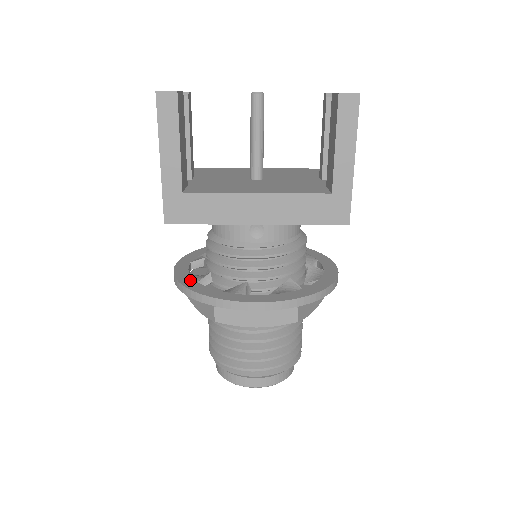
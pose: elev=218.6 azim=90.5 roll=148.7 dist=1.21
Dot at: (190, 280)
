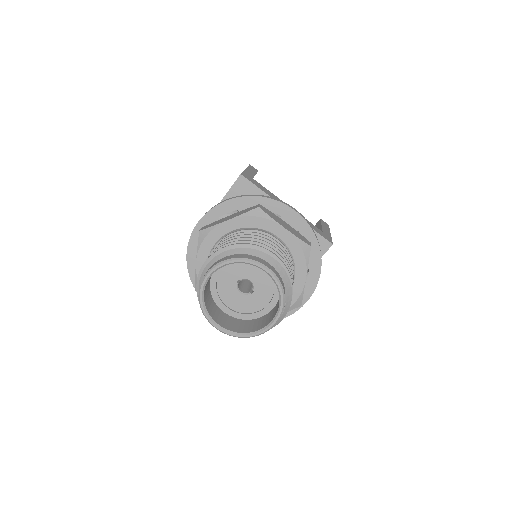
Dot at: occluded
